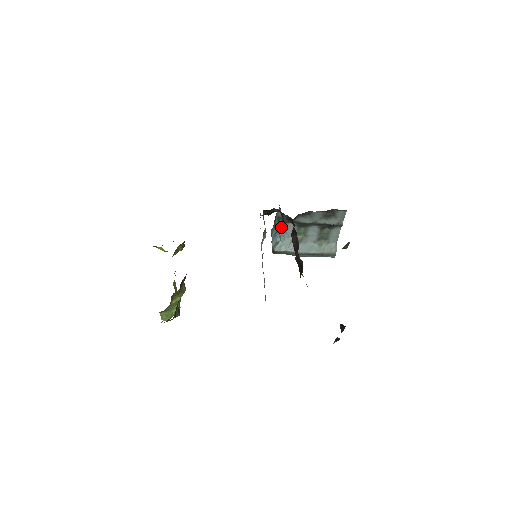
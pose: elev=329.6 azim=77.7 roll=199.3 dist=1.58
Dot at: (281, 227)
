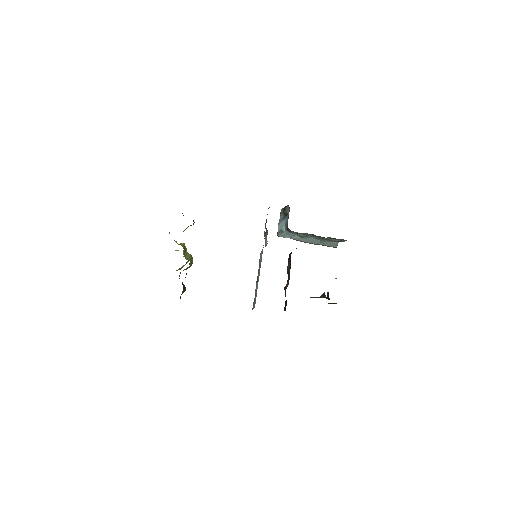
Dot at: (286, 227)
